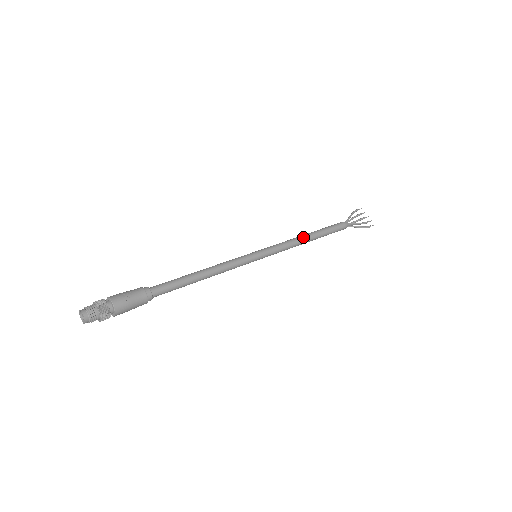
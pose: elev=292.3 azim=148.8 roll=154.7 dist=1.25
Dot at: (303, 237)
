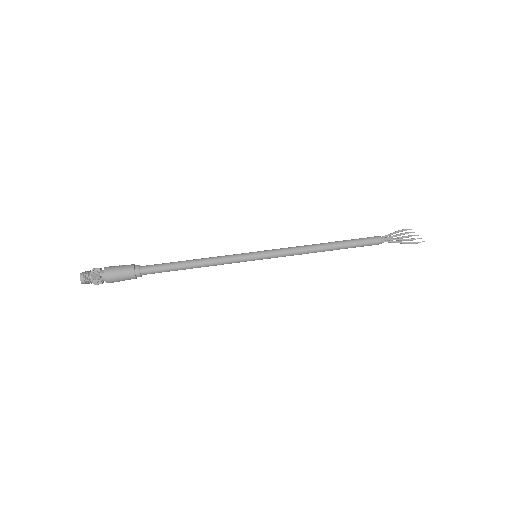
Dot at: (316, 244)
